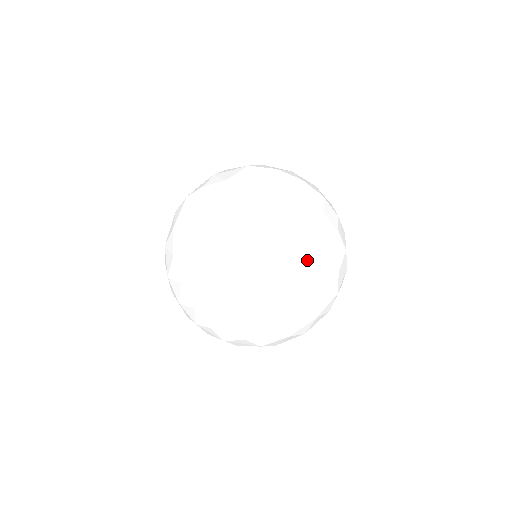
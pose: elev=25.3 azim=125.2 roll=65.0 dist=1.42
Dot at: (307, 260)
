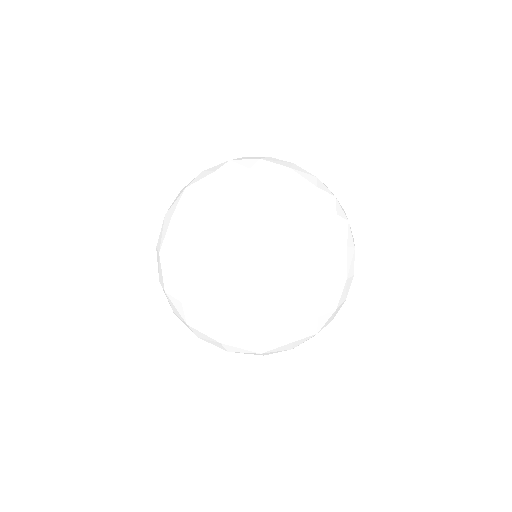
Dot at: occluded
